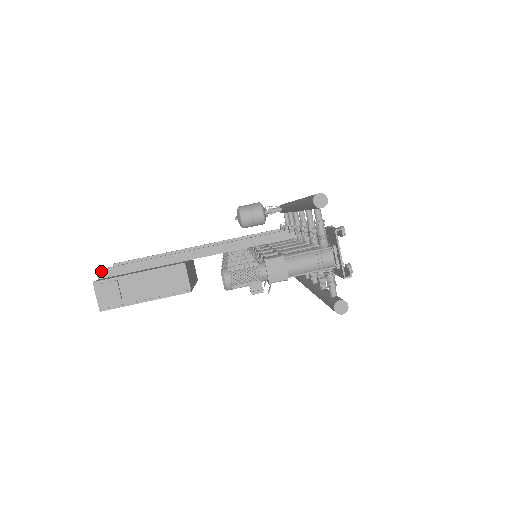
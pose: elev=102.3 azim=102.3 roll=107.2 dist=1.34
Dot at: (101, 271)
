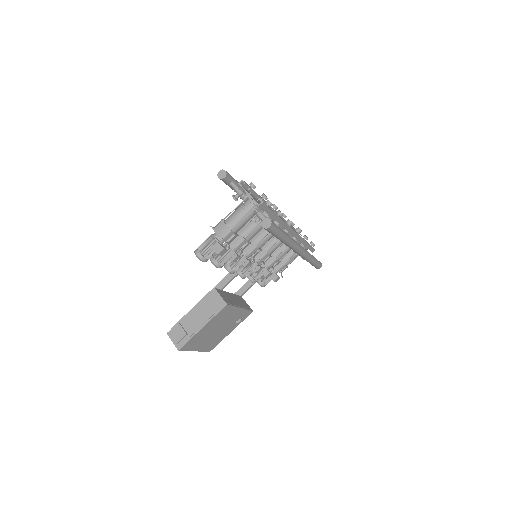
Dot at: occluded
